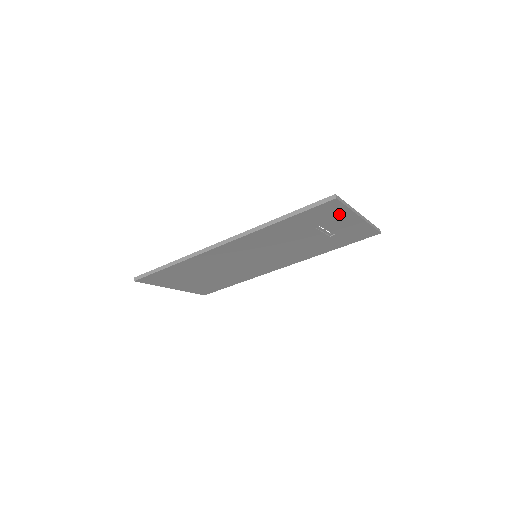
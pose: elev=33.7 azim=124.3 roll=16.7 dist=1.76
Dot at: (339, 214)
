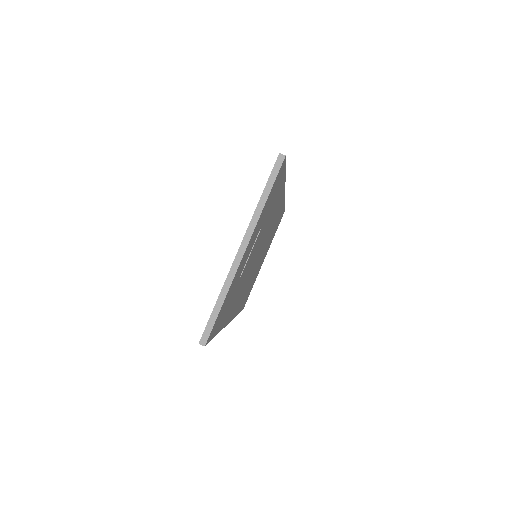
Dot at: (229, 292)
